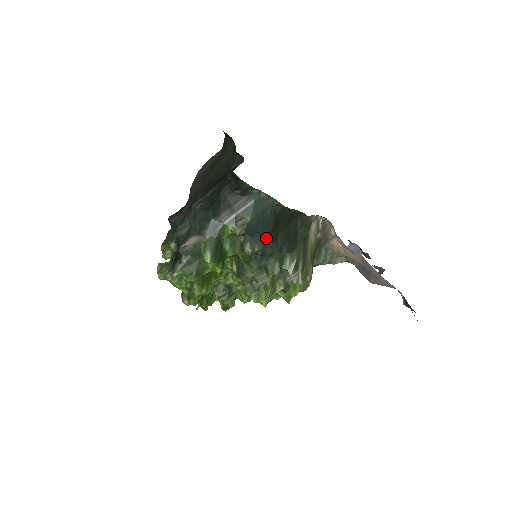
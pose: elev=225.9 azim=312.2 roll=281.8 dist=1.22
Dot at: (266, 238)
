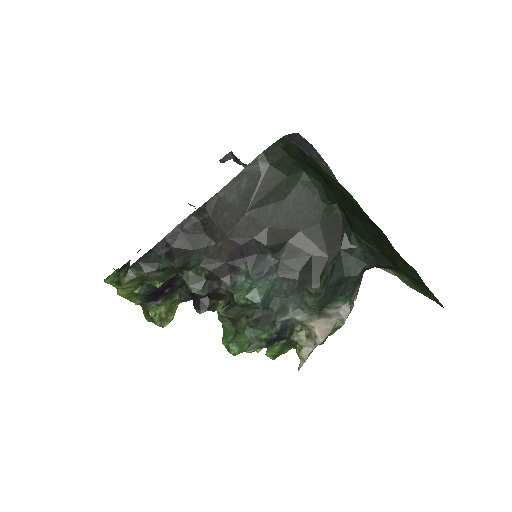
Dot at: occluded
